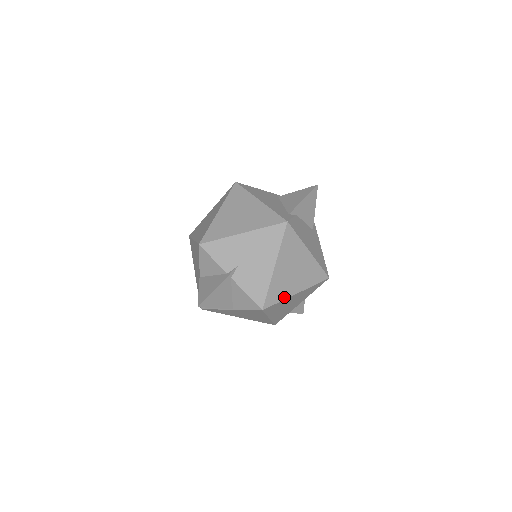
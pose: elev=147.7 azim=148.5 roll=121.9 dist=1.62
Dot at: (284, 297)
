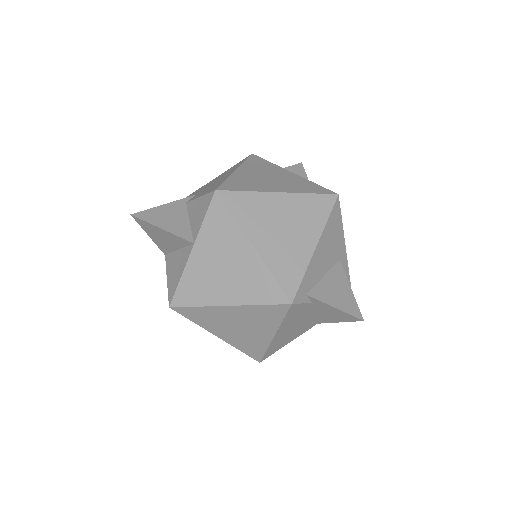
Dot at: (255, 190)
